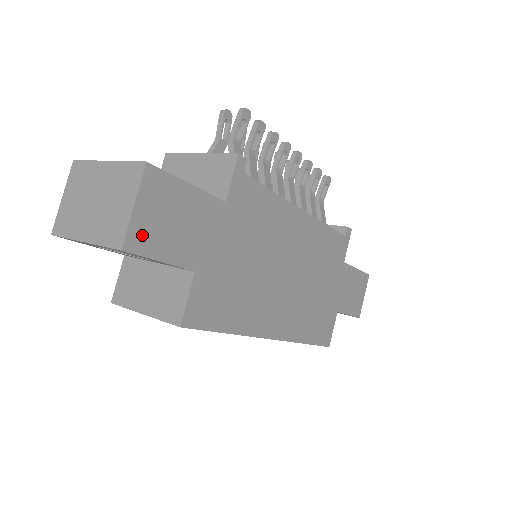
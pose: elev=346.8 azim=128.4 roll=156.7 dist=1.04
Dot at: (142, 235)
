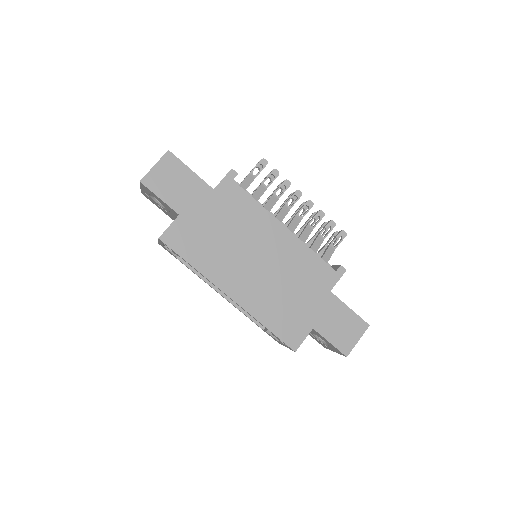
Dot at: (153, 180)
